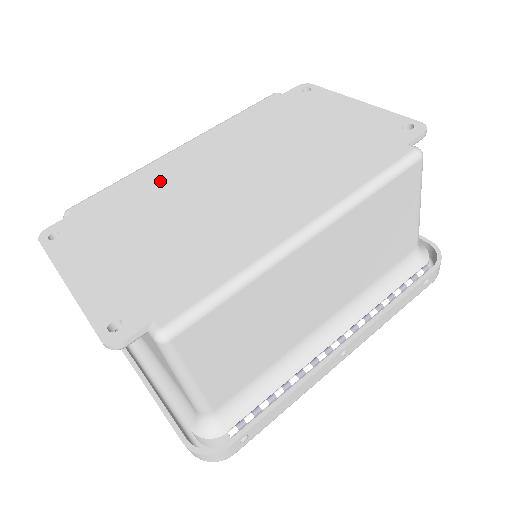
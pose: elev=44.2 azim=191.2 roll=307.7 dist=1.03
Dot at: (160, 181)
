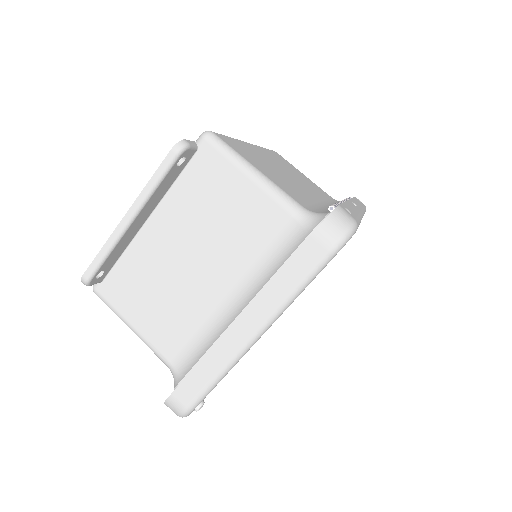
Dot at: occluded
